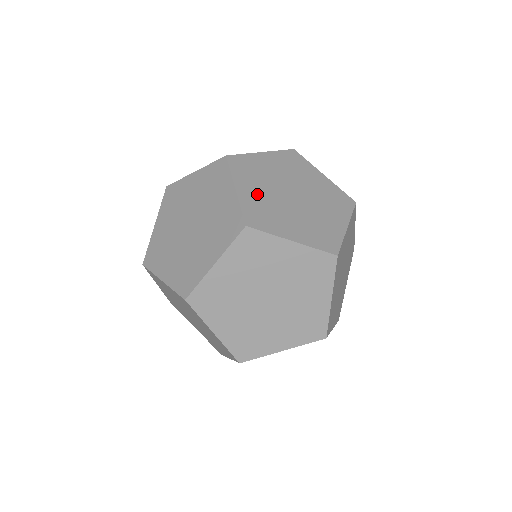
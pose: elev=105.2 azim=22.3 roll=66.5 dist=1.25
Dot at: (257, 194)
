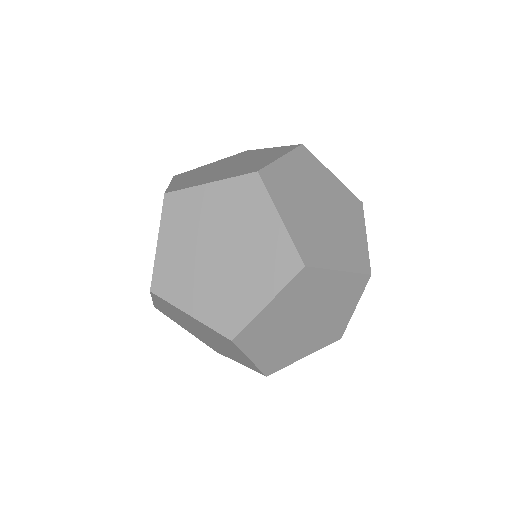
Dot at: occluded
